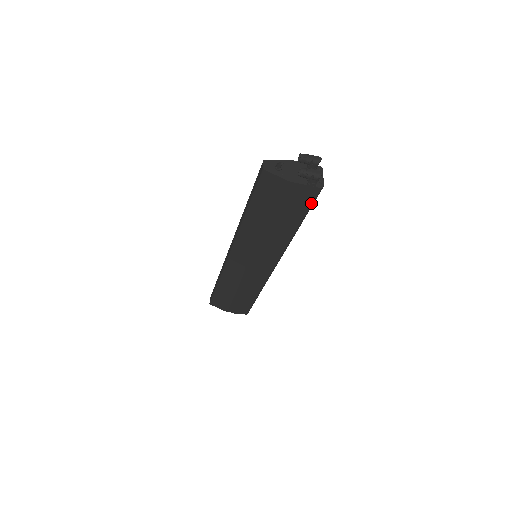
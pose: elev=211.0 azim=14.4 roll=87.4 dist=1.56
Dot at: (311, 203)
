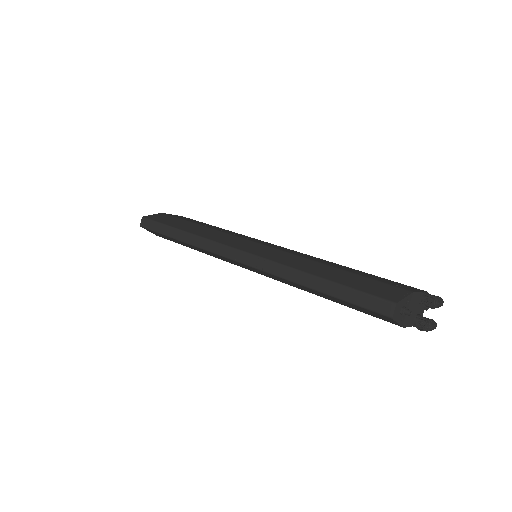
Dot at: occluded
